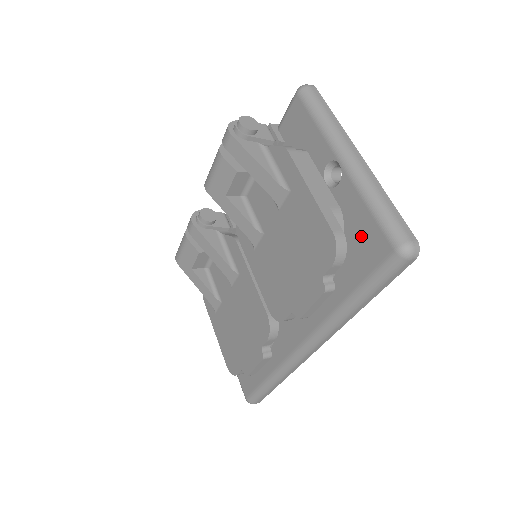
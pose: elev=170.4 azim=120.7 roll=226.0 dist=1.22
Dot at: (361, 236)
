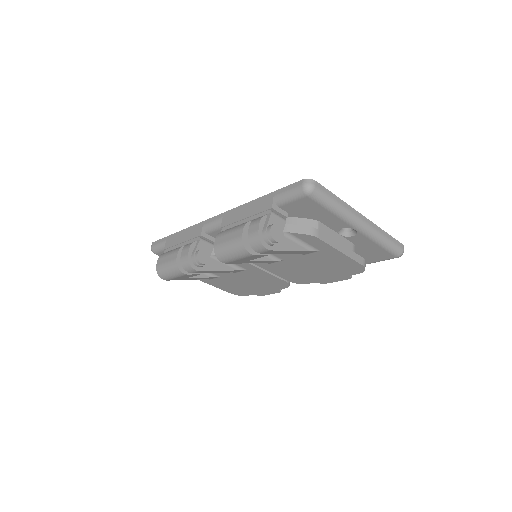
Dot at: (371, 253)
